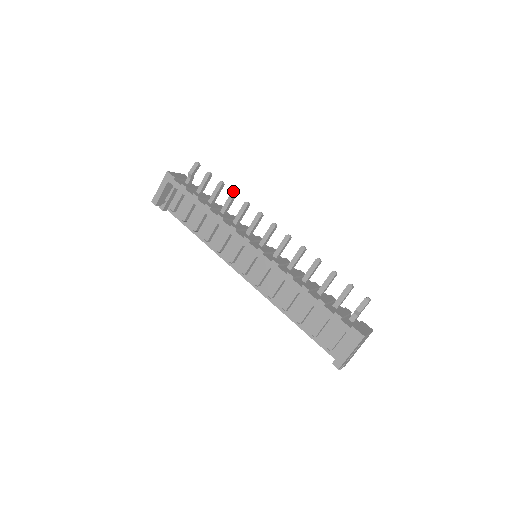
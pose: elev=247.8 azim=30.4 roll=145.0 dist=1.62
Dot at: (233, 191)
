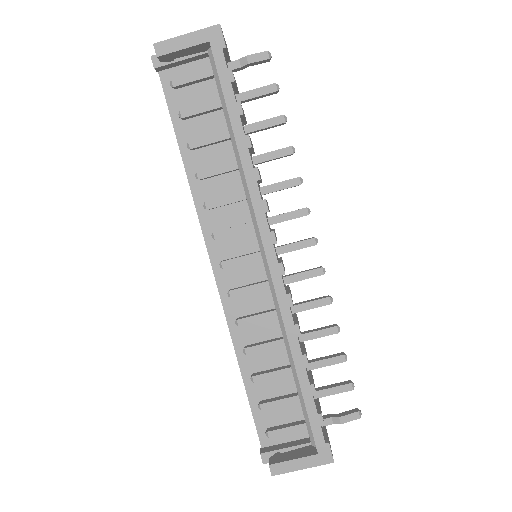
Dot at: occluded
